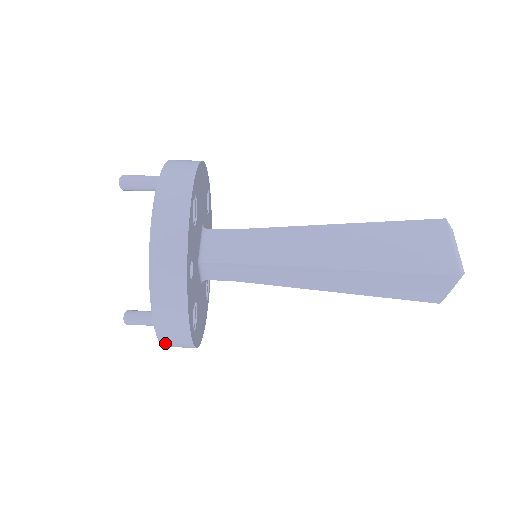
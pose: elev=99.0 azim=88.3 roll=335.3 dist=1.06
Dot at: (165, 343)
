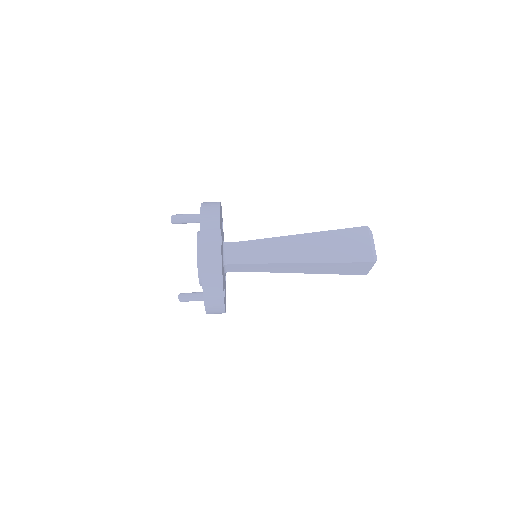
Dot at: (209, 313)
